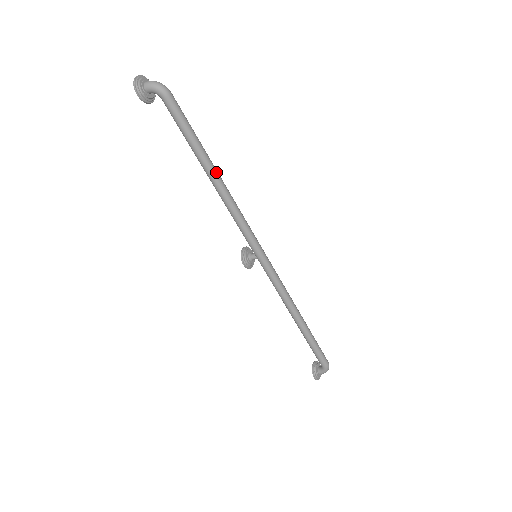
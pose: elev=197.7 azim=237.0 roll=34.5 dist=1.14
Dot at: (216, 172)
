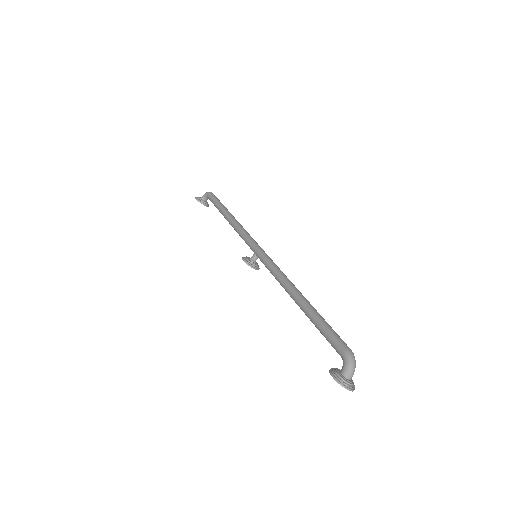
Dot at: (230, 214)
